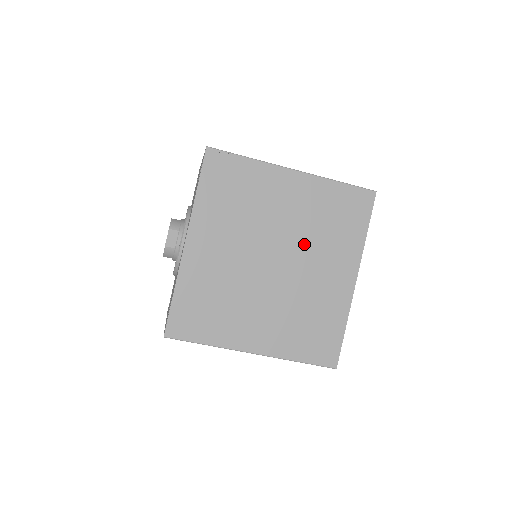
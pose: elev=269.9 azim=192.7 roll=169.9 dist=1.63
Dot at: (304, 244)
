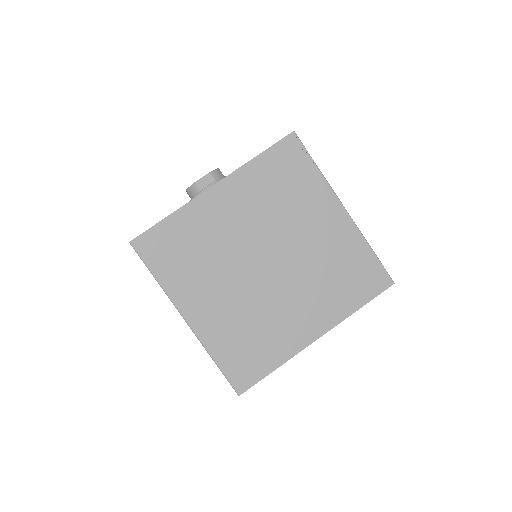
Dot at: (302, 272)
